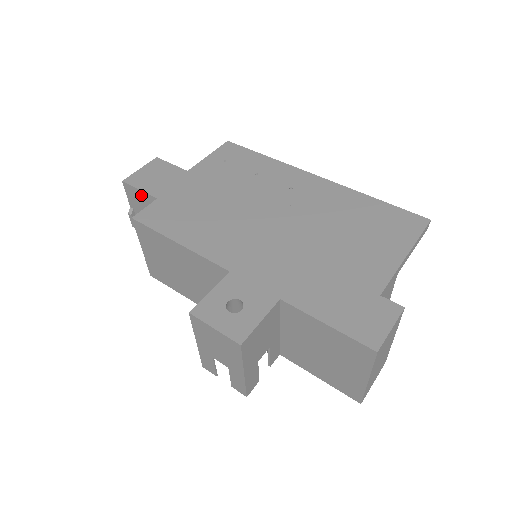
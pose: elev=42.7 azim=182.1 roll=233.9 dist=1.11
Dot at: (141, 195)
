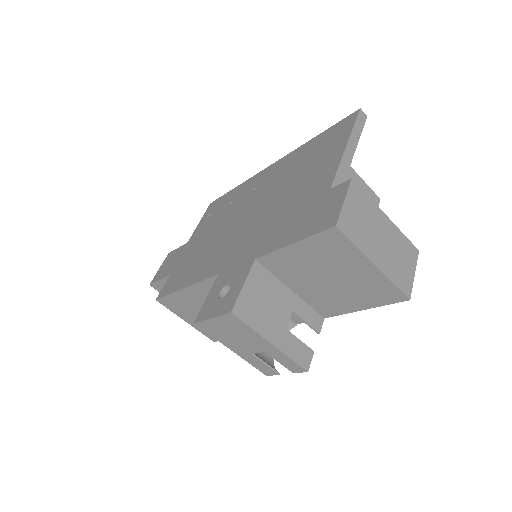
Dot at: (164, 283)
